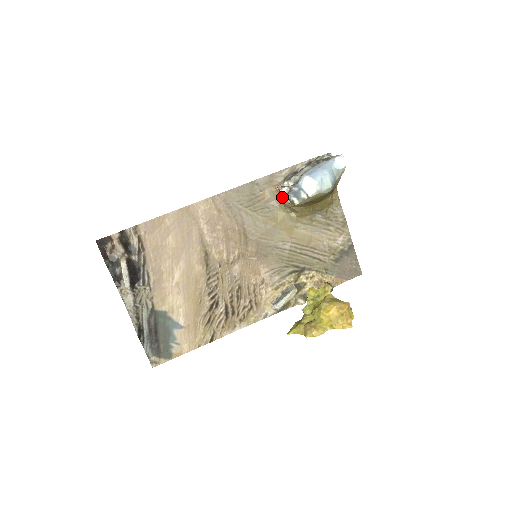
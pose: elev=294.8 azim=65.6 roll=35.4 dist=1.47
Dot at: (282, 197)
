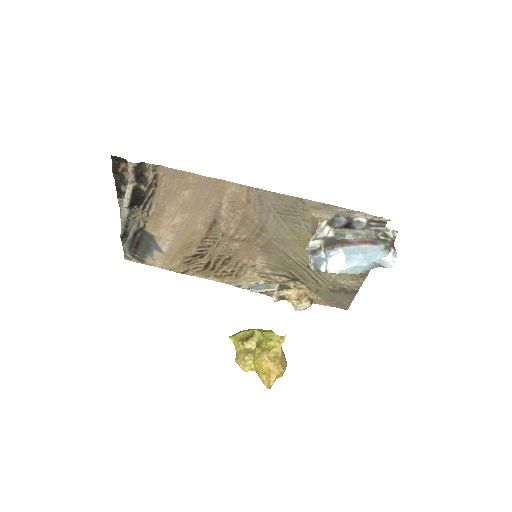
Dot at: (307, 248)
